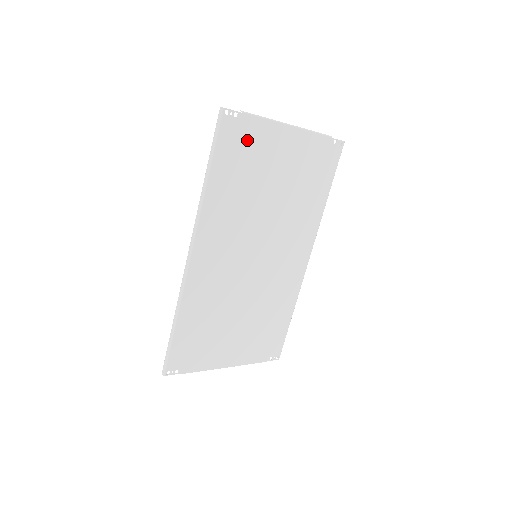
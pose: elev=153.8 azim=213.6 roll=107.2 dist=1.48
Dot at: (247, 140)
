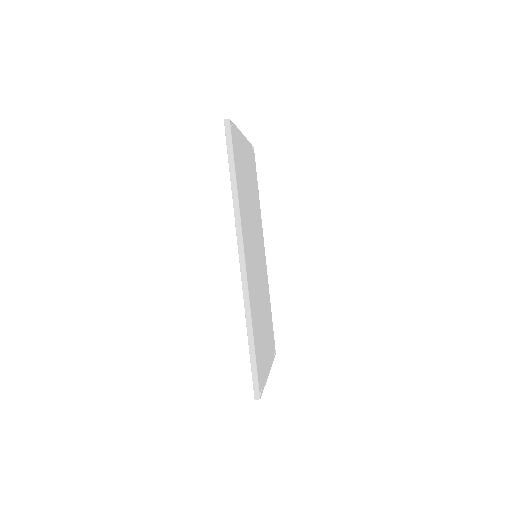
Dot at: (238, 148)
